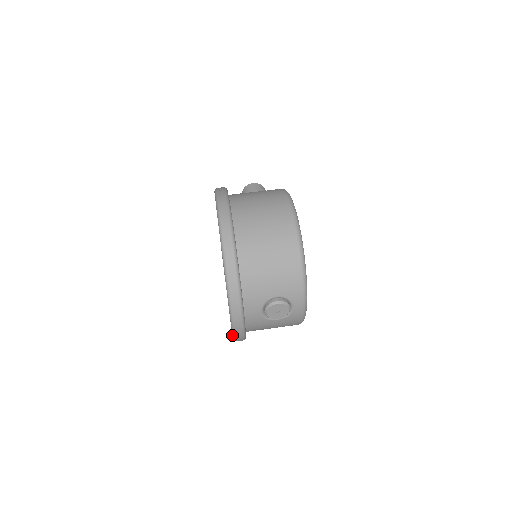
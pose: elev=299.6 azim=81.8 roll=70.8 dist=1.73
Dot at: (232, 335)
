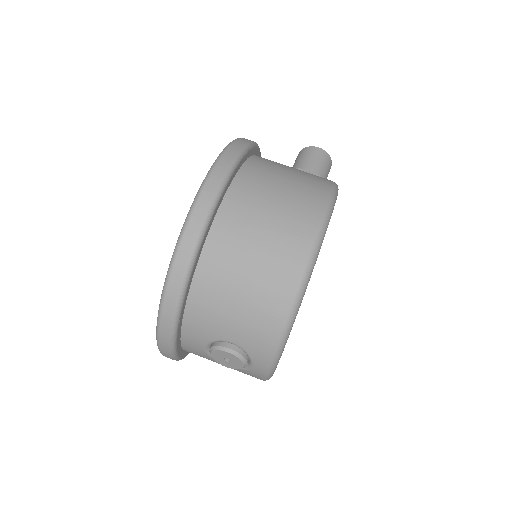
Dot at: occluded
